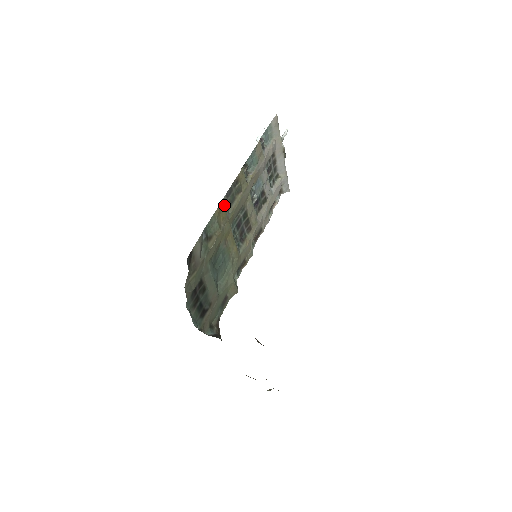
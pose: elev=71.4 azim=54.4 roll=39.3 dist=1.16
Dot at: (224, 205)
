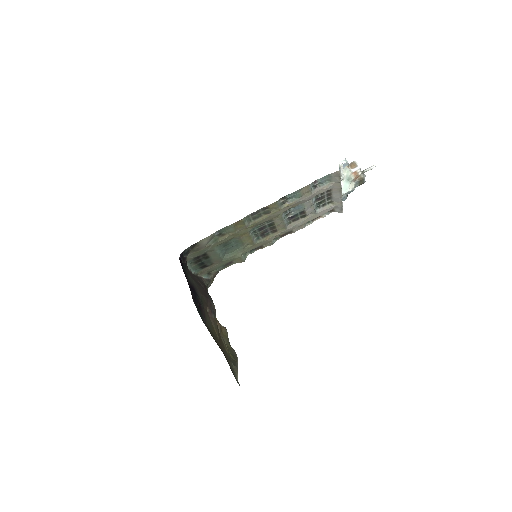
Dot at: (243, 221)
